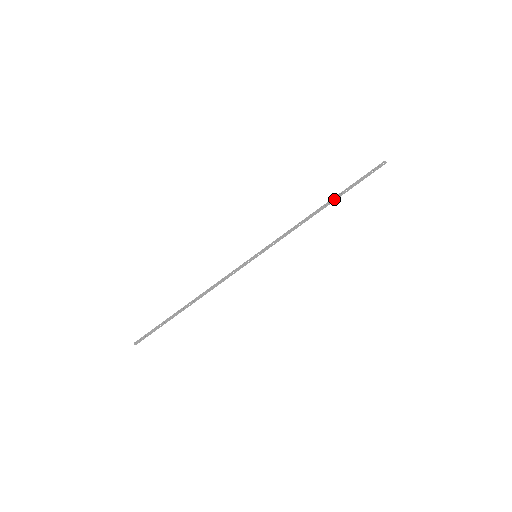
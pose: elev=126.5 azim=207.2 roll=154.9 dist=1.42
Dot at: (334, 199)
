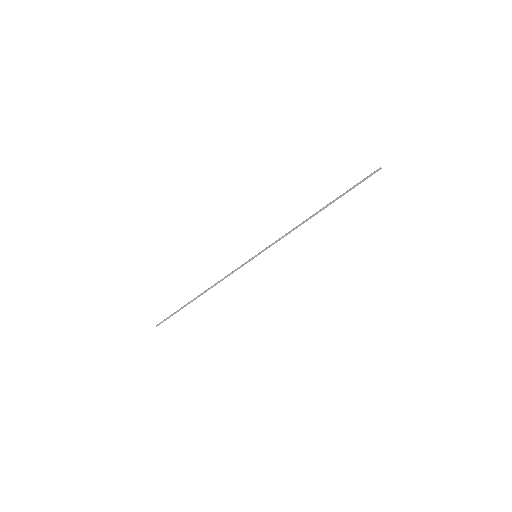
Dot at: (328, 204)
